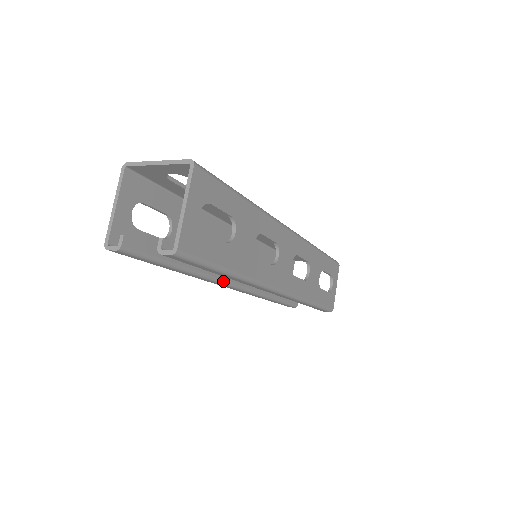
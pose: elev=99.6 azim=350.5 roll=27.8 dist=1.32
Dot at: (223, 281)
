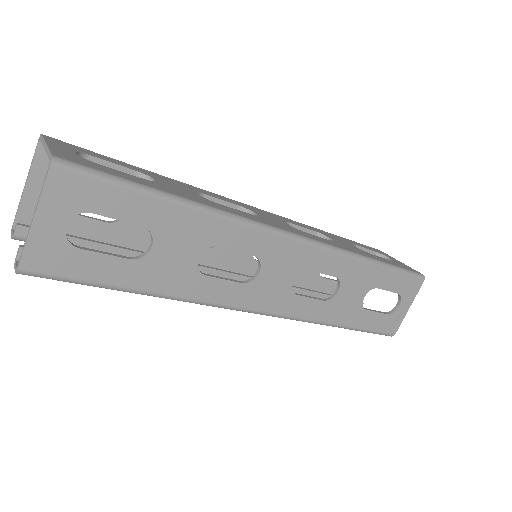
Dot at: occluded
